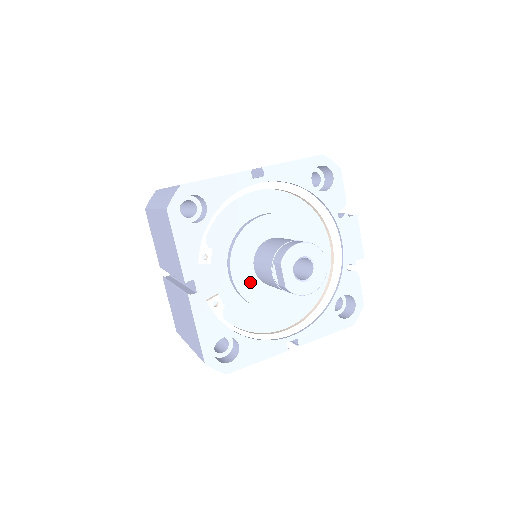
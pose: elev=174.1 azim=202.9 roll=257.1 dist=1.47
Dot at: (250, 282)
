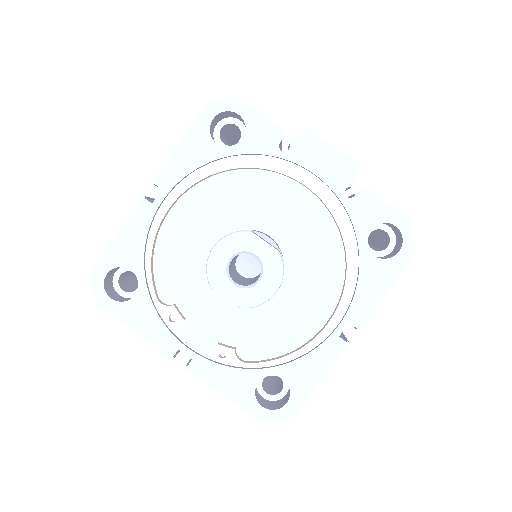
Dot at: occluded
